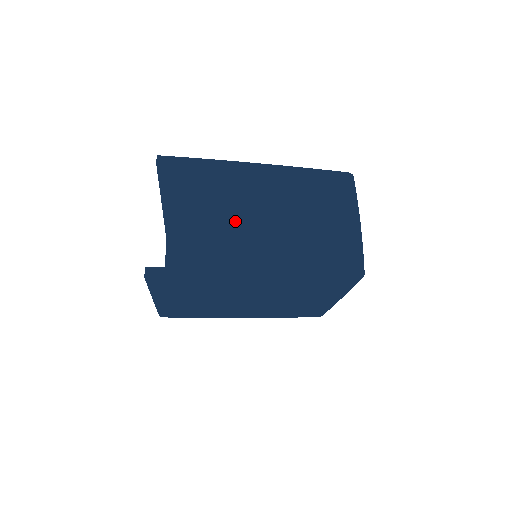
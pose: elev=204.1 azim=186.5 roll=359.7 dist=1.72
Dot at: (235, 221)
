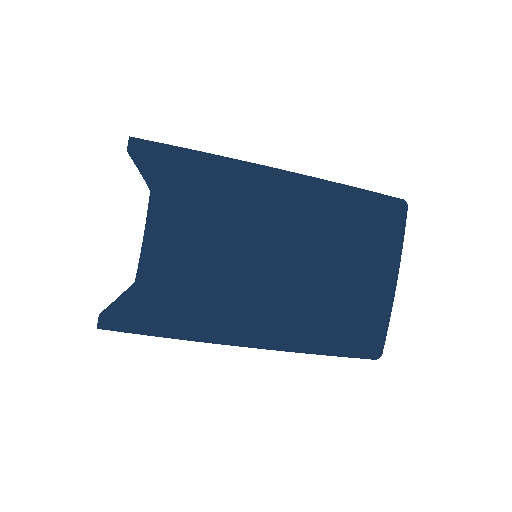
Dot at: (237, 207)
